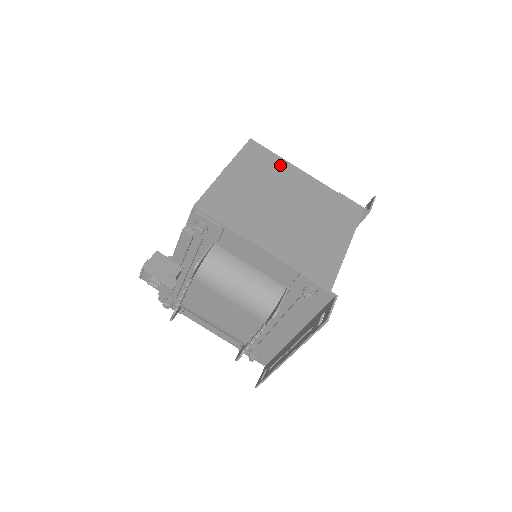
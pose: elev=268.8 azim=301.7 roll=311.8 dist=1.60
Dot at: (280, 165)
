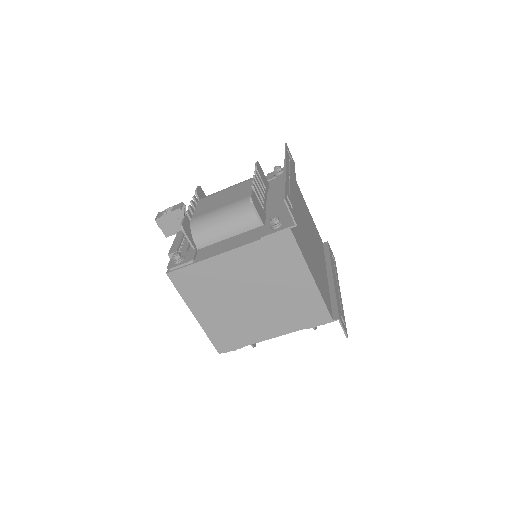
Dot at: (206, 270)
